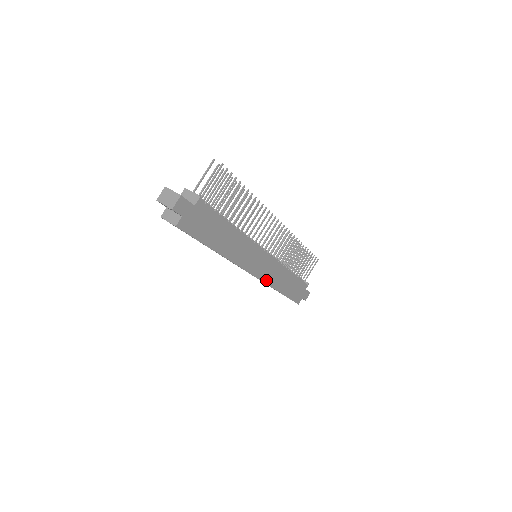
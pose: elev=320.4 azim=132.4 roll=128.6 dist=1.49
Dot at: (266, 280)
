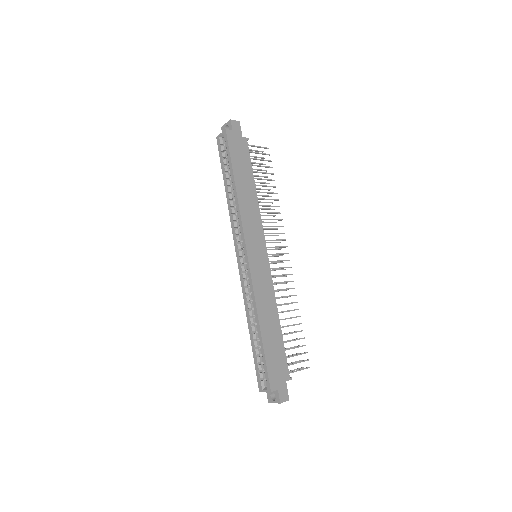
Dot at: (255, 283)
